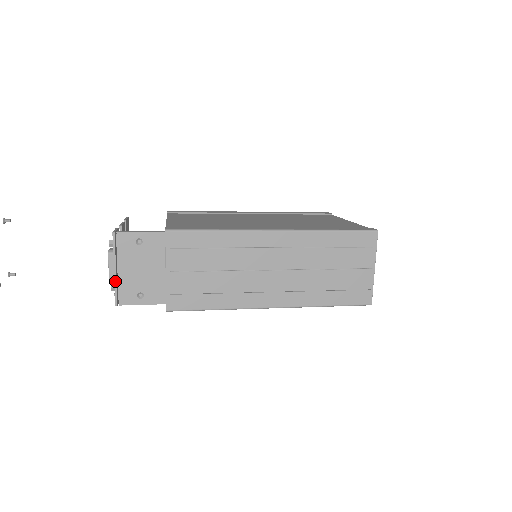
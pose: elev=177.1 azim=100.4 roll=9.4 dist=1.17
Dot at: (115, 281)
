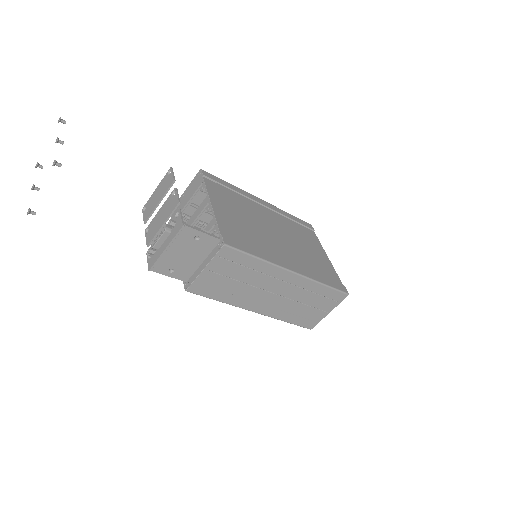
Dot at: (161, 256)
